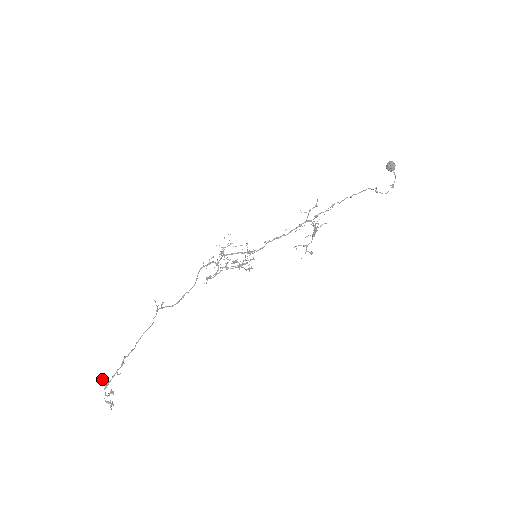
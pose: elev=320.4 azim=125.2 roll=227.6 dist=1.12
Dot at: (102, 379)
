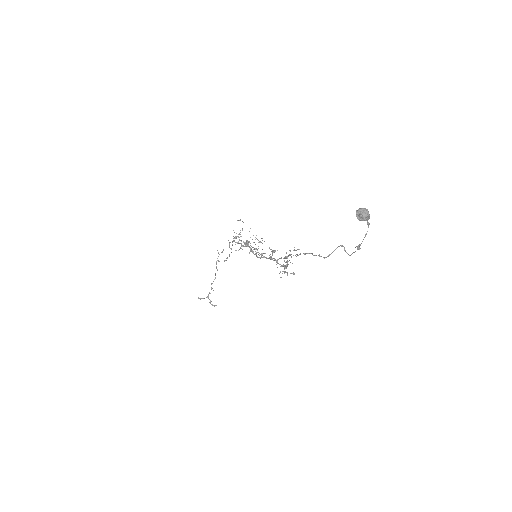
Dot at: occluded
